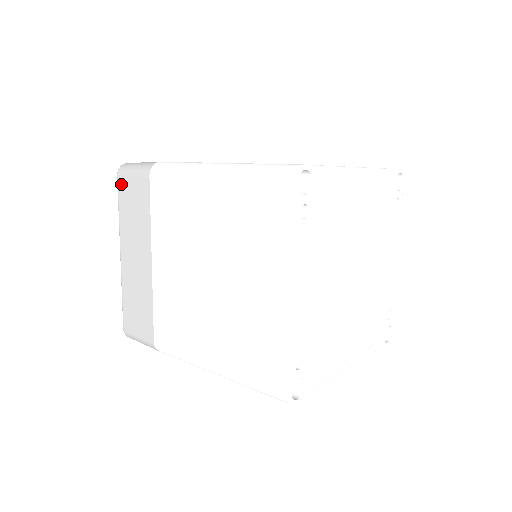
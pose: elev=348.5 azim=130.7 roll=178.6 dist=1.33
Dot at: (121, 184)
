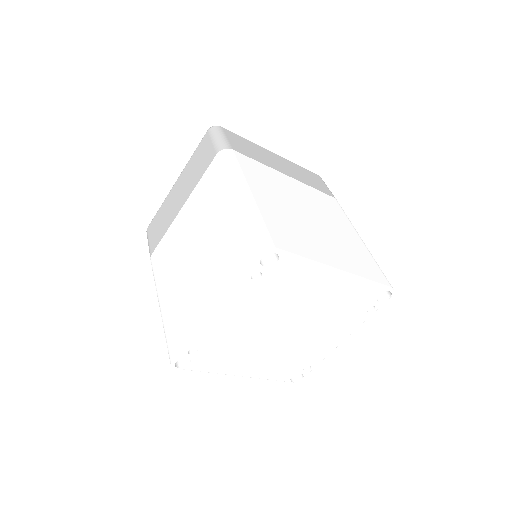
Dot at: (205, 139)
